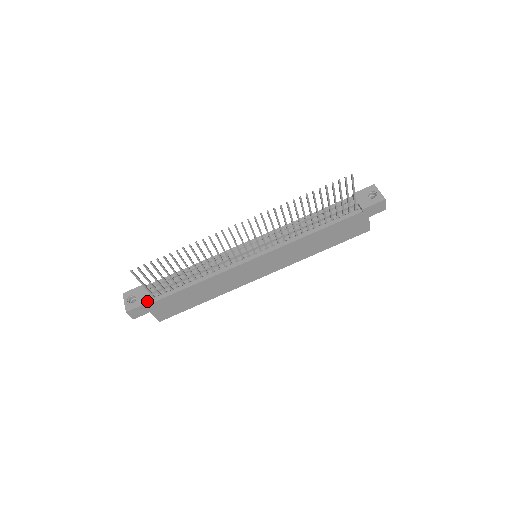
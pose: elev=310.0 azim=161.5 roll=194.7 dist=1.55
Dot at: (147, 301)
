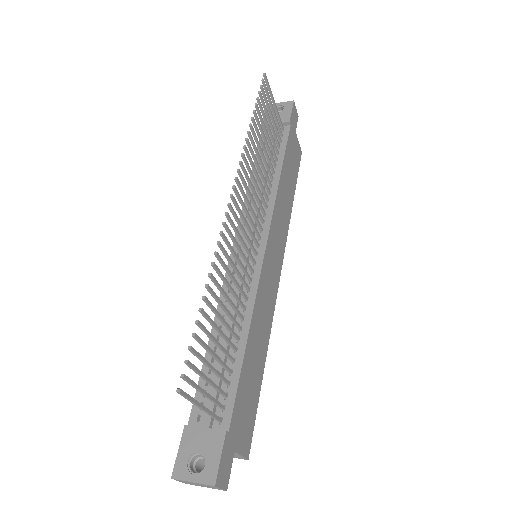
Dot at: (222, 434)
